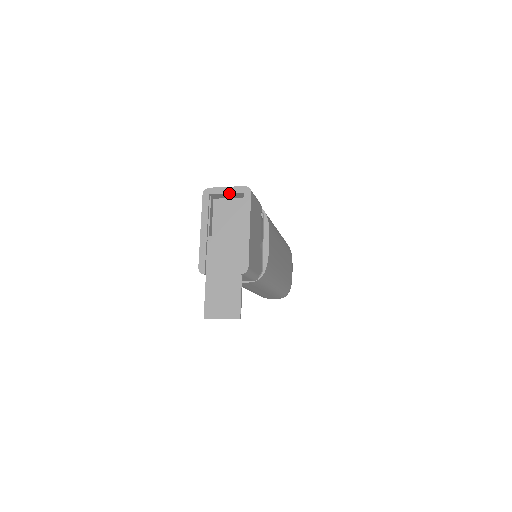
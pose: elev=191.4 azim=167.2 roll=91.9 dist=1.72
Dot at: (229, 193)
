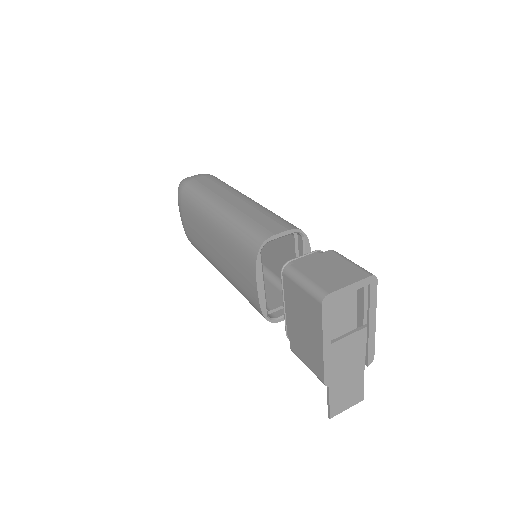
Dot at: occluded
